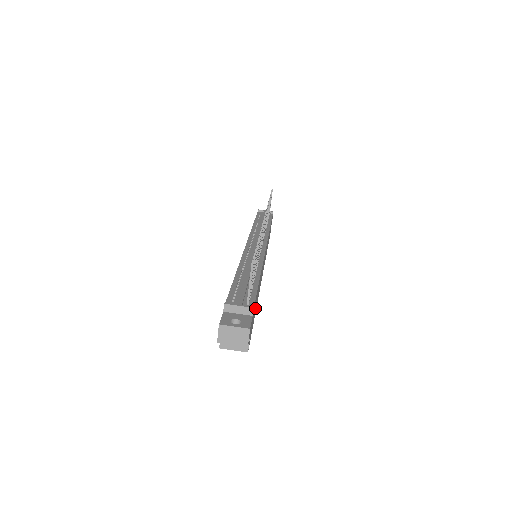
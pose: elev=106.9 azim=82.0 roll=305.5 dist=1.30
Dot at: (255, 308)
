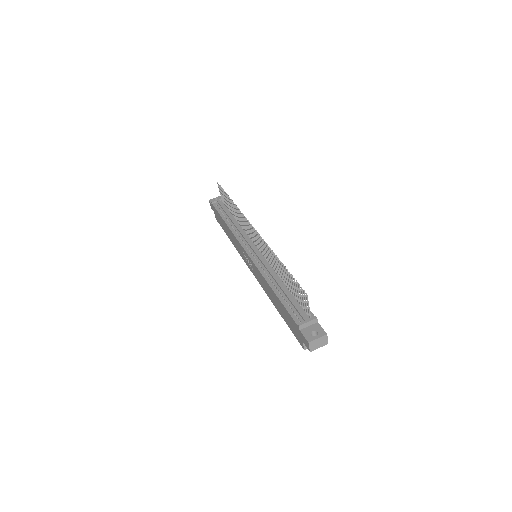
Dot at: occluded
